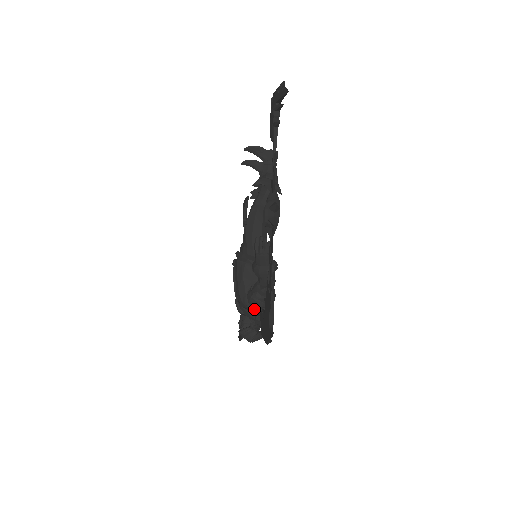
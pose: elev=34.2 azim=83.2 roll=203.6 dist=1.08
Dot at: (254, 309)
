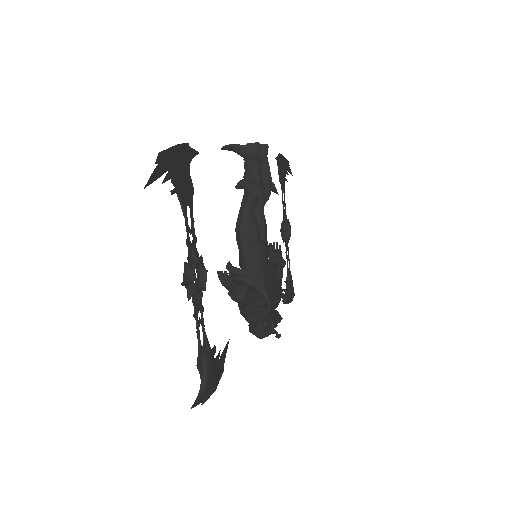
Dot at: (251, 316)
